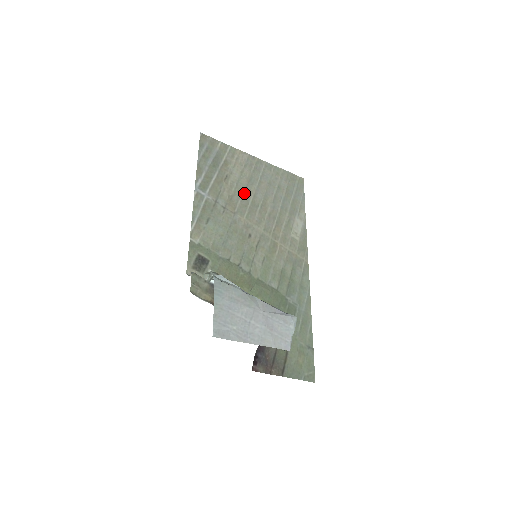
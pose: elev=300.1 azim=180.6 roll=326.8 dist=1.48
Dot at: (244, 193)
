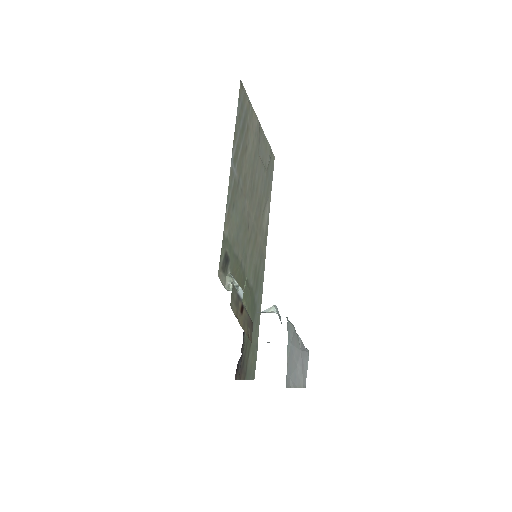
Dot at: (251, 171)
